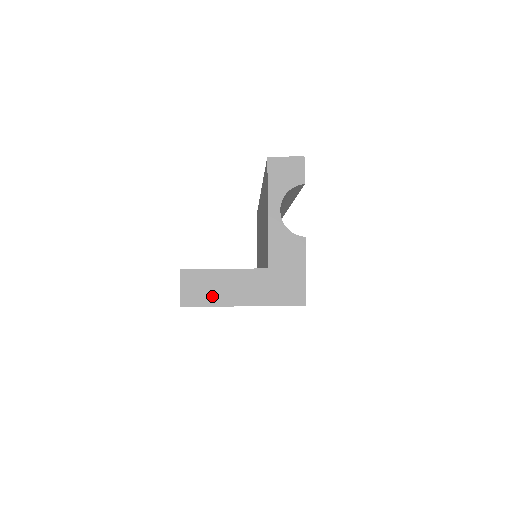
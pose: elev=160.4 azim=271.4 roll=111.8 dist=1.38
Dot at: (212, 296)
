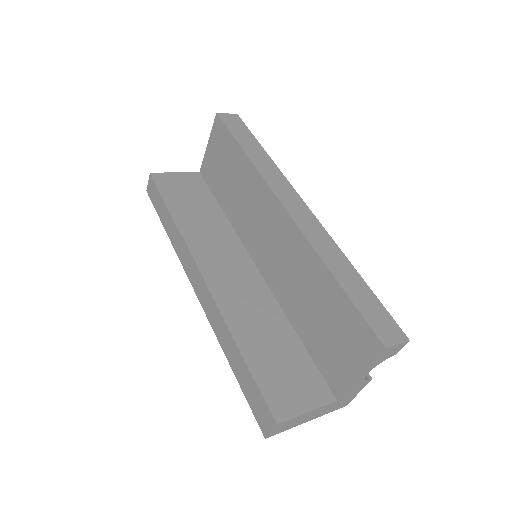
Dot at: (291, 426)
